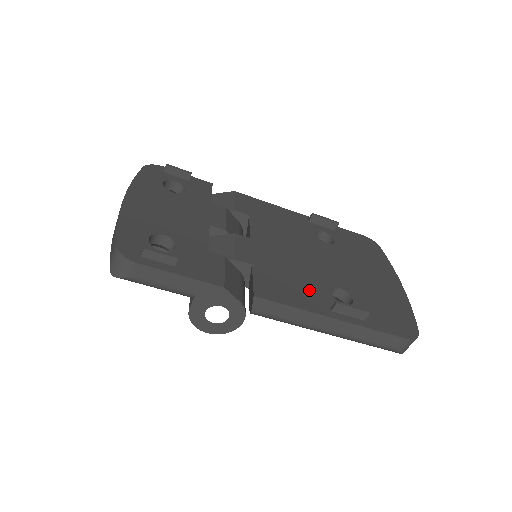
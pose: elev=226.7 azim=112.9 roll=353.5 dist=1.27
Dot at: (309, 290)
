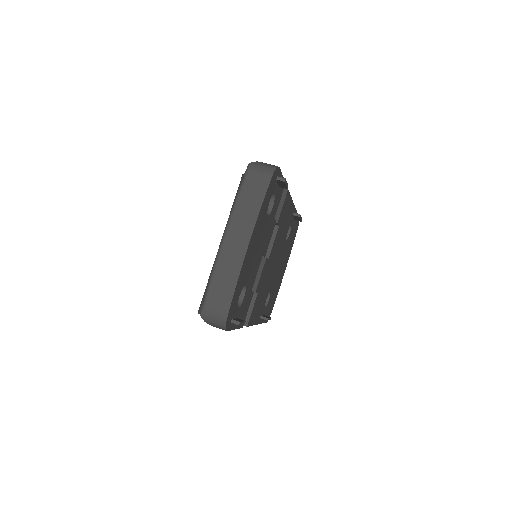
Dot at: (262, 304)
